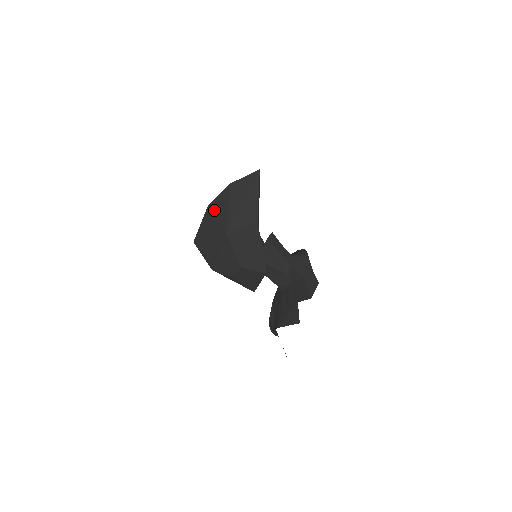
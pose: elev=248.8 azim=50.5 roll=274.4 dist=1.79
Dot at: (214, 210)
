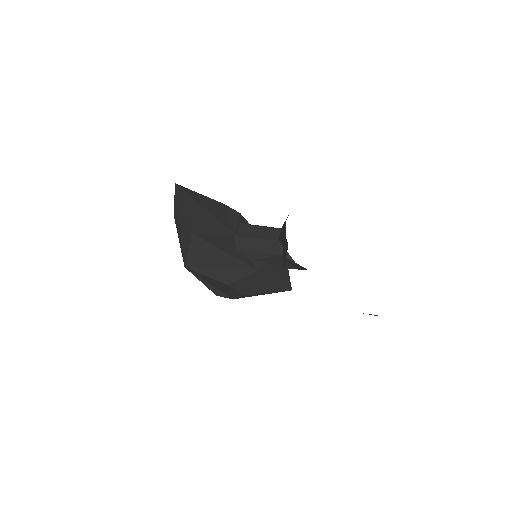
Dot at: occluded
